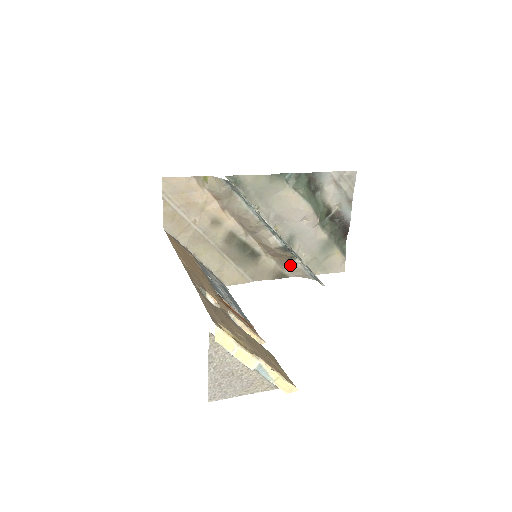
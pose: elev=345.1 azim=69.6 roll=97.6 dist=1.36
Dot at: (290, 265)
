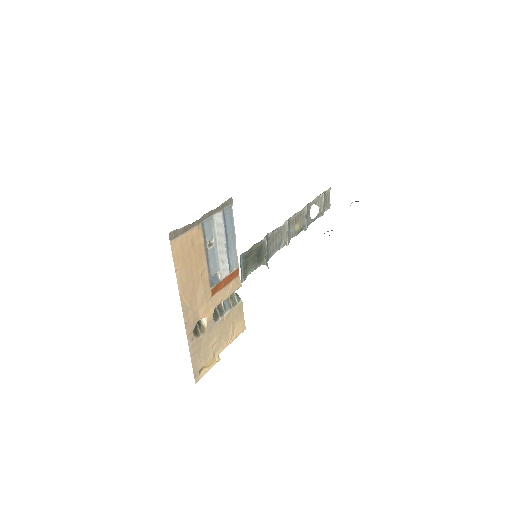
Dot at: occluded
